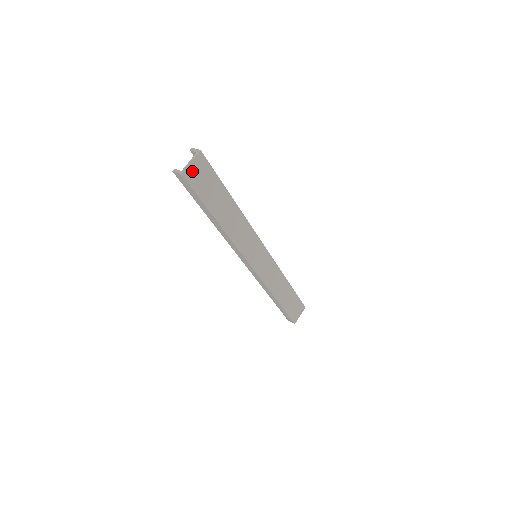
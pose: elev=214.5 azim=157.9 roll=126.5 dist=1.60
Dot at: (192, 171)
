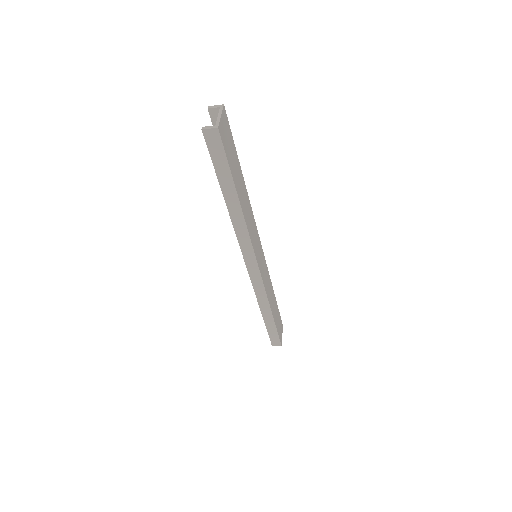
Dot at: (222, 128)
